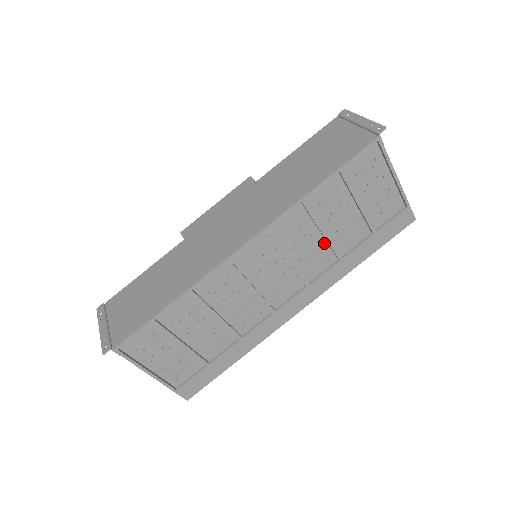
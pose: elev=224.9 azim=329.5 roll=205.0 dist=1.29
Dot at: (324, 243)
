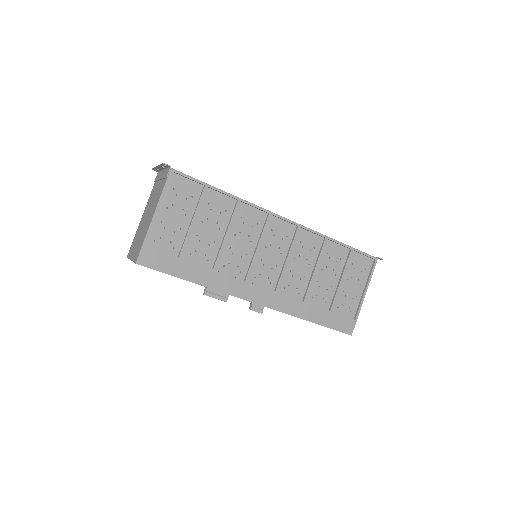
Dot at: (308, 279)
